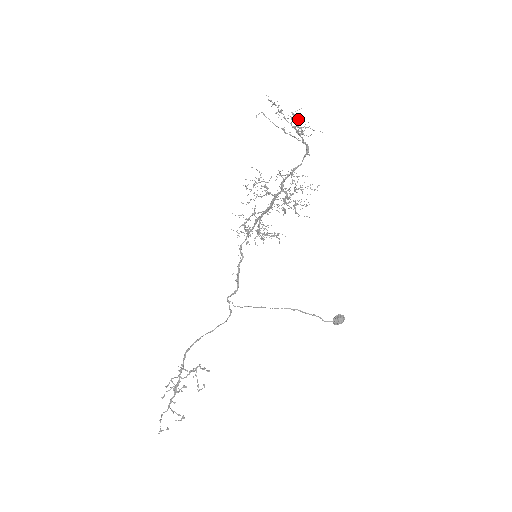
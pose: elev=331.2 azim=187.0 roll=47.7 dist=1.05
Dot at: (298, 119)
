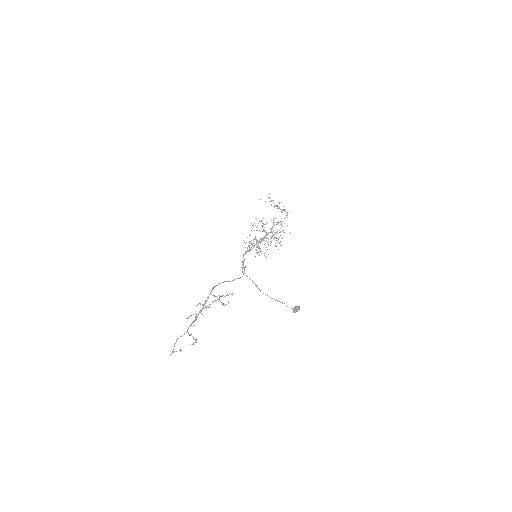
Dot at: occluded
